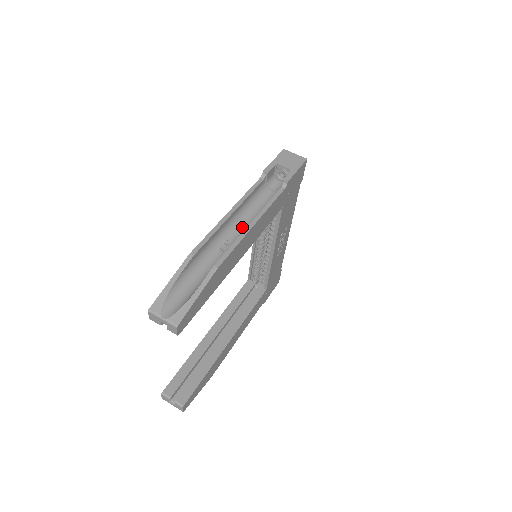
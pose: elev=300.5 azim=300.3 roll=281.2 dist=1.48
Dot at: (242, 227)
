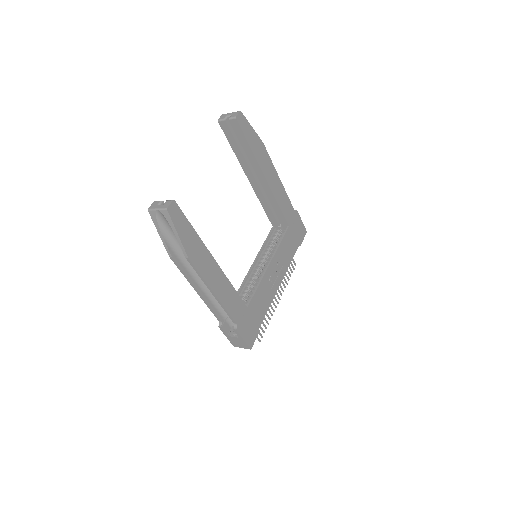
Dot at: occluded
